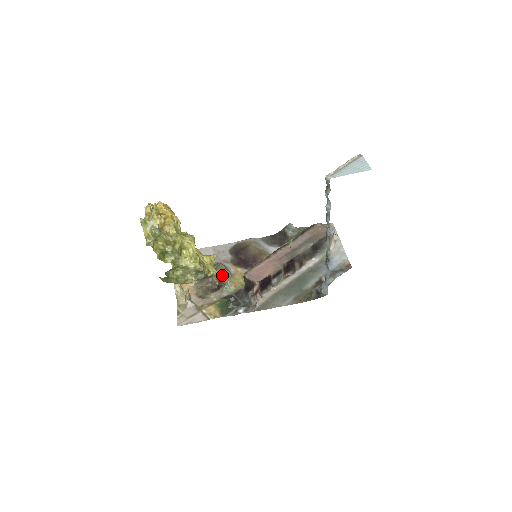
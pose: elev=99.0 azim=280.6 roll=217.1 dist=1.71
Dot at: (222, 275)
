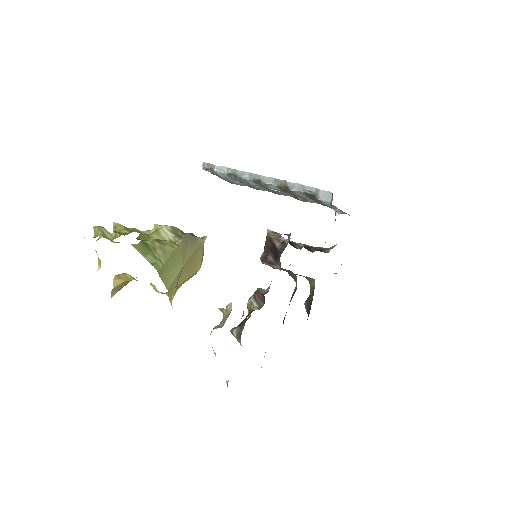
Dot at: (253, 294)
